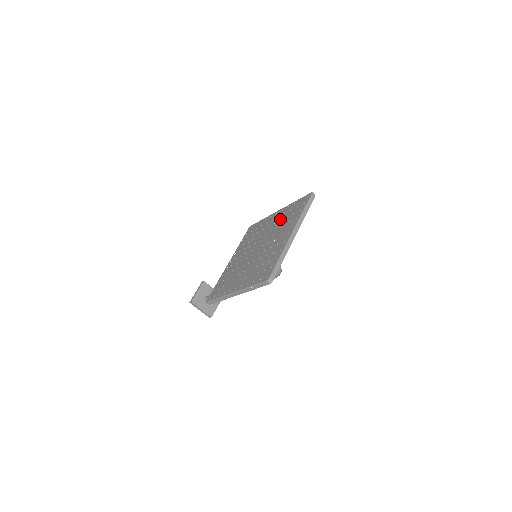
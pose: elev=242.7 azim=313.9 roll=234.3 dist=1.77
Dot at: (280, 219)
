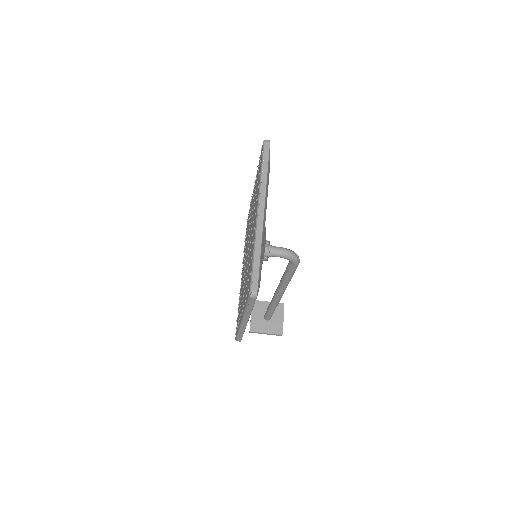
Dot at: occluded
